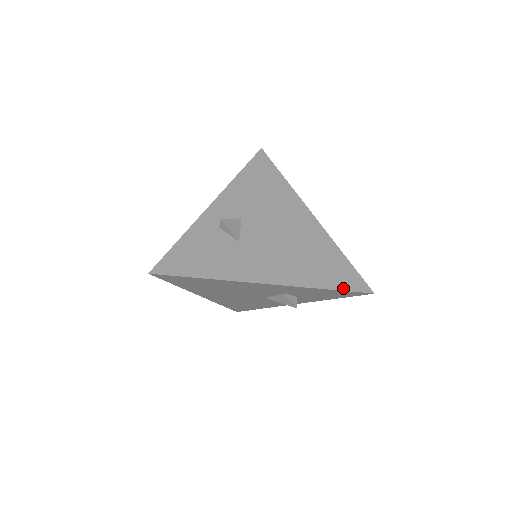
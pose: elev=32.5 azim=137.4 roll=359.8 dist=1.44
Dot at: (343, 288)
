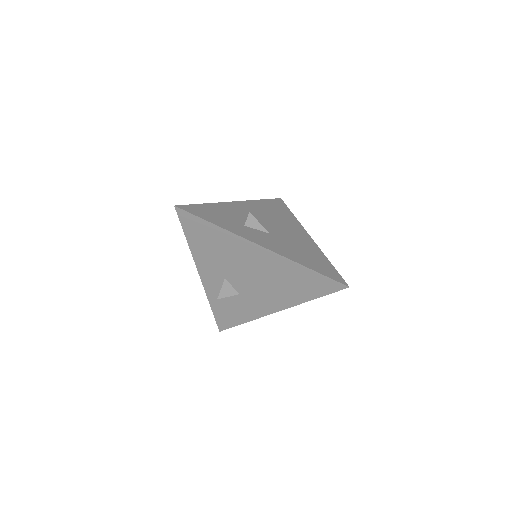
Dot at: (325, 294)
